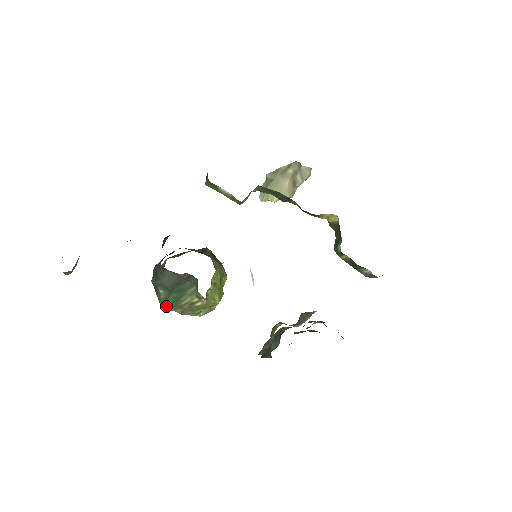
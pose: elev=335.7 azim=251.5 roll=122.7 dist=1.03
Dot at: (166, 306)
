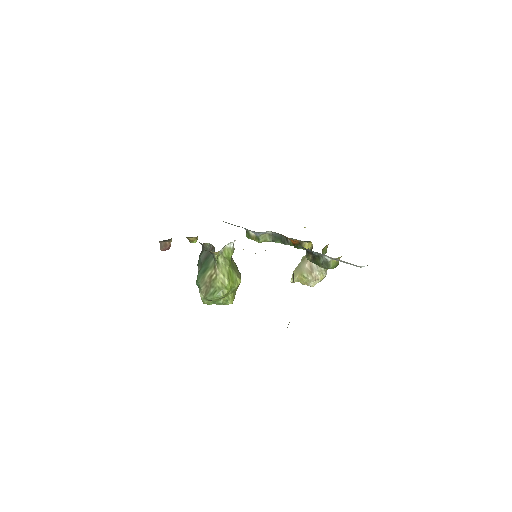
Dot at: (198, 280)
